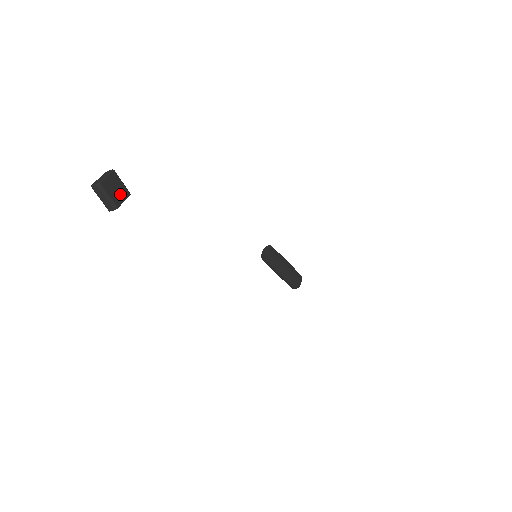
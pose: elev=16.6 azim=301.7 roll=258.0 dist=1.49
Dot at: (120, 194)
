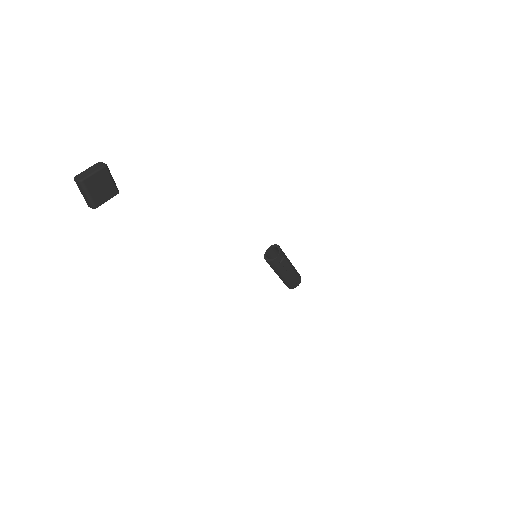
Dot at: (105, 193)
